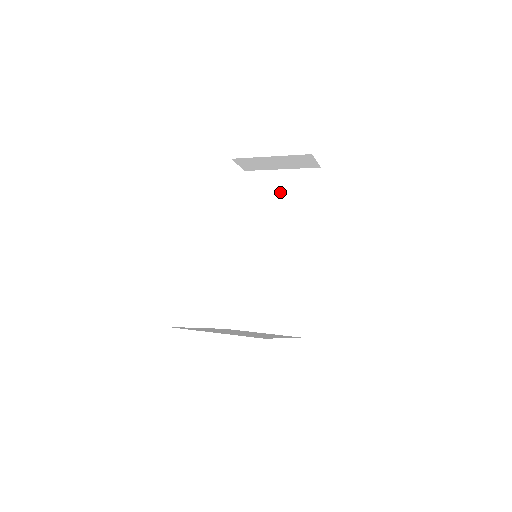
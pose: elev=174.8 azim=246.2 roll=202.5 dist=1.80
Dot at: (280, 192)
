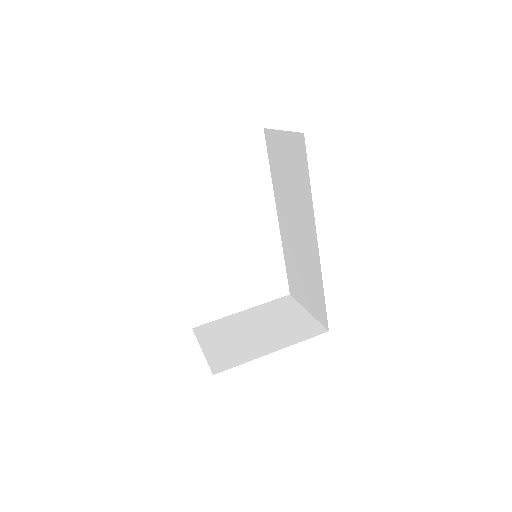
Dot at: (286, 161)
